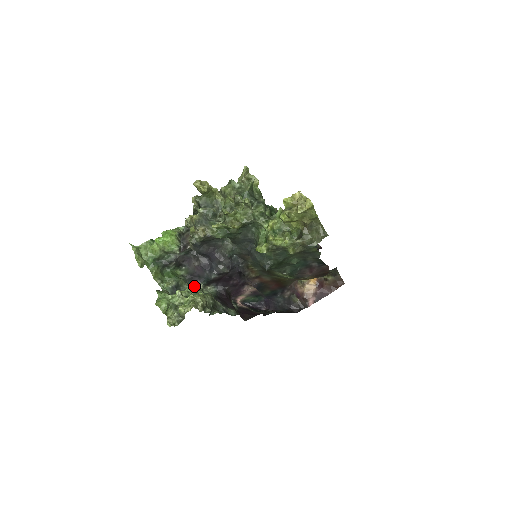
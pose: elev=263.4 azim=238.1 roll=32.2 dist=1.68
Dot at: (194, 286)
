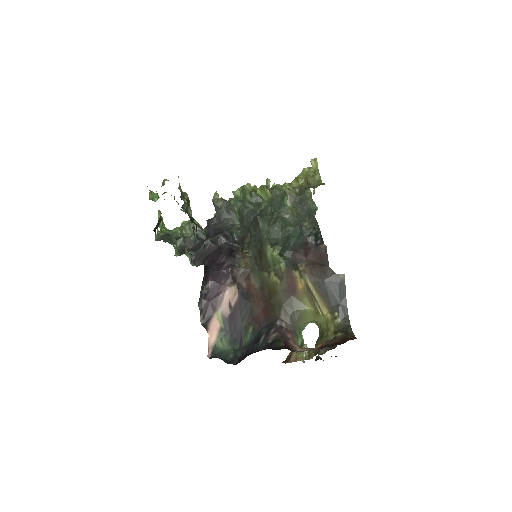
Dot at: occluded
